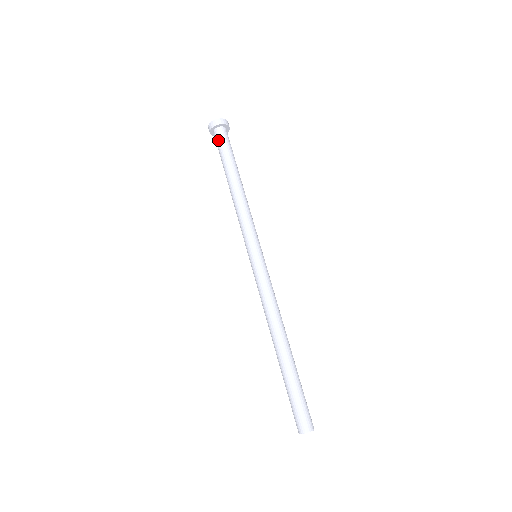
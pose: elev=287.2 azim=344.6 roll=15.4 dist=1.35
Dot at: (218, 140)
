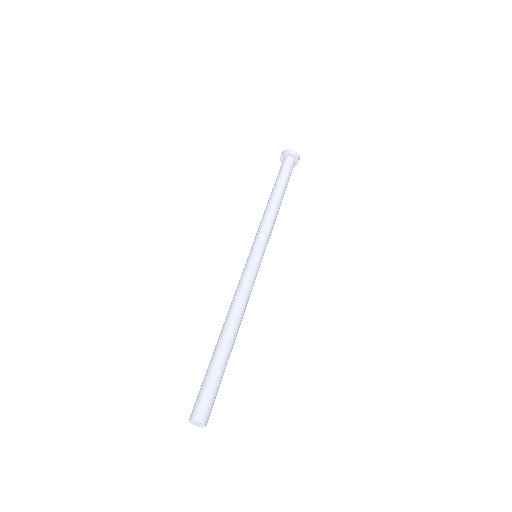
Dot at: (288, 164)
